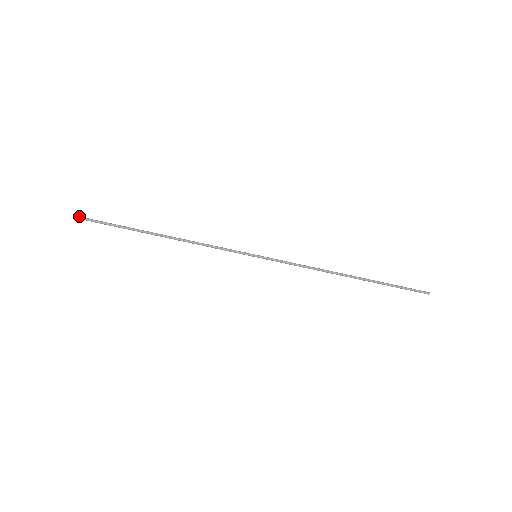
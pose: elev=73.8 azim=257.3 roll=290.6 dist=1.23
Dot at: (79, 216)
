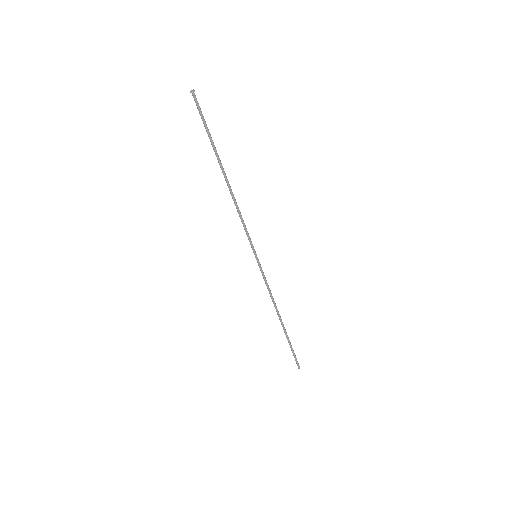
Dot at: (193, 91)
